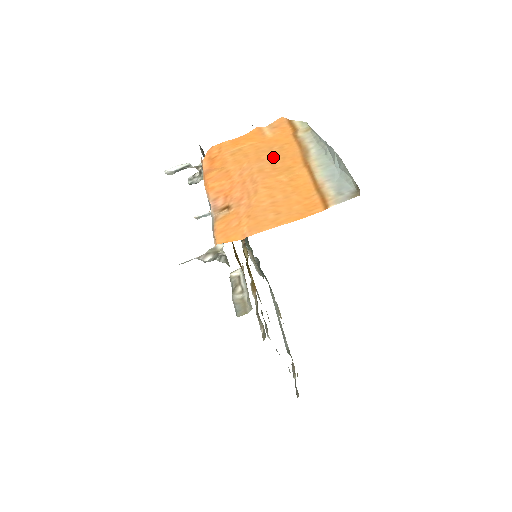
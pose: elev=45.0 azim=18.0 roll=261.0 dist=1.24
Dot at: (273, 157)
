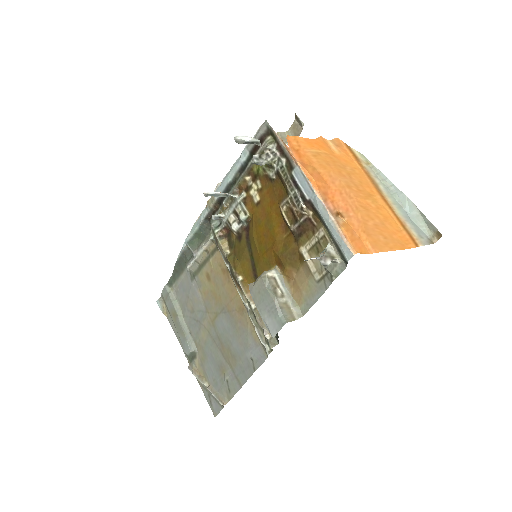
Dot at: (352, 177)
